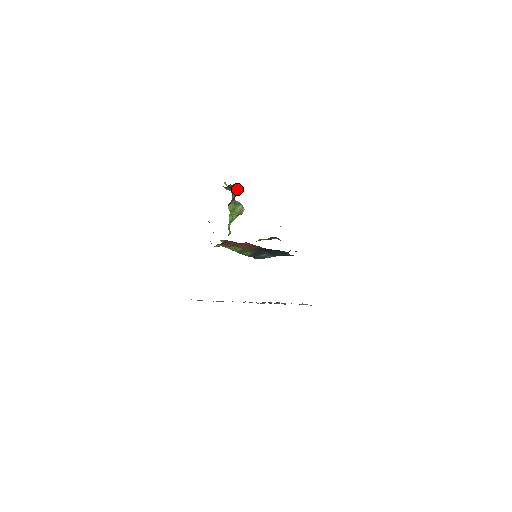
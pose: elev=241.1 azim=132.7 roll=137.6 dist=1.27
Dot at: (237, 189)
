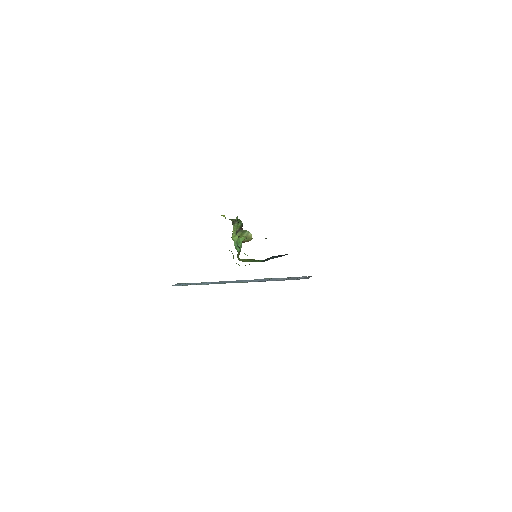
Dot at: (241, 221)
